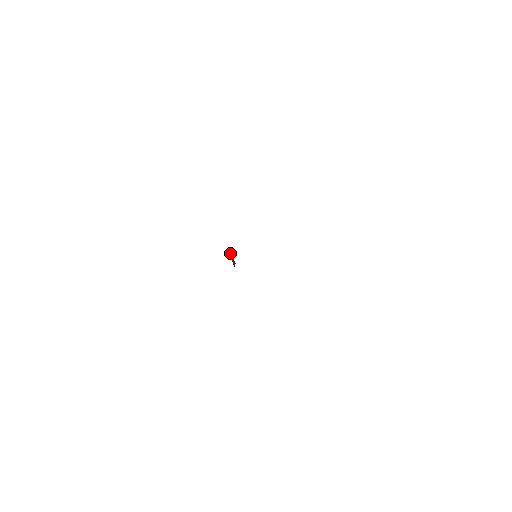
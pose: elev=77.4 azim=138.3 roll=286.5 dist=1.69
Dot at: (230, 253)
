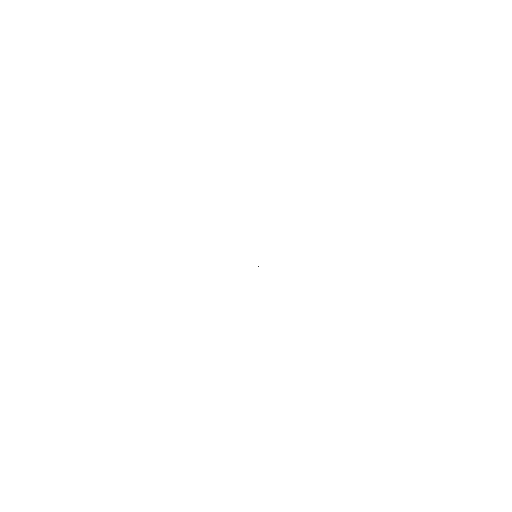
Dot at: occluded
